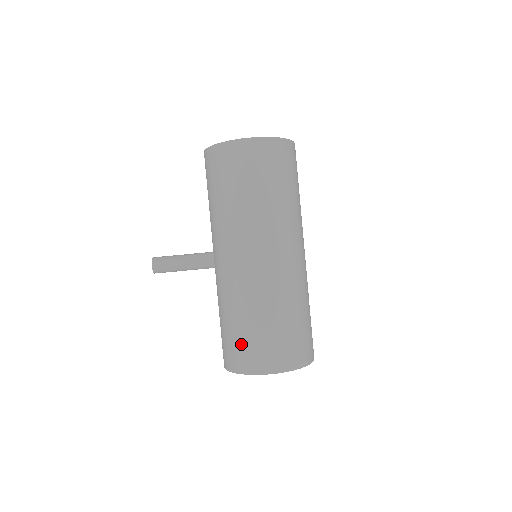
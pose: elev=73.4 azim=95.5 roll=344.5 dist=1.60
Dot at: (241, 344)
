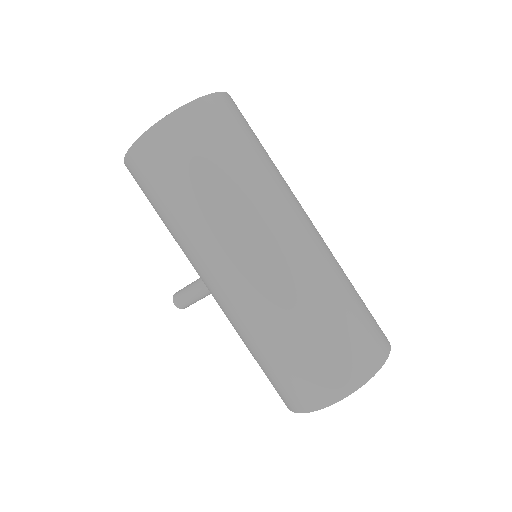
Dot at: (269, 379)
